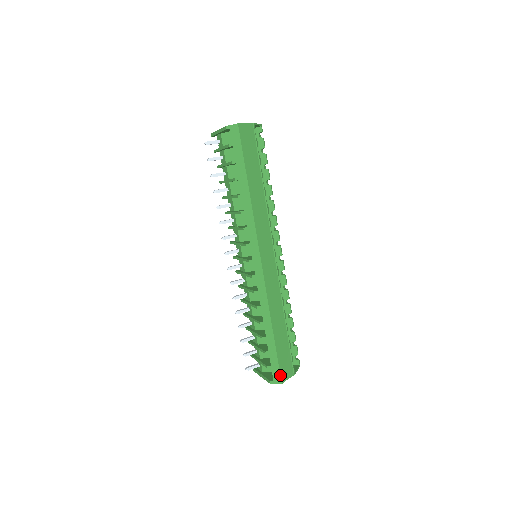
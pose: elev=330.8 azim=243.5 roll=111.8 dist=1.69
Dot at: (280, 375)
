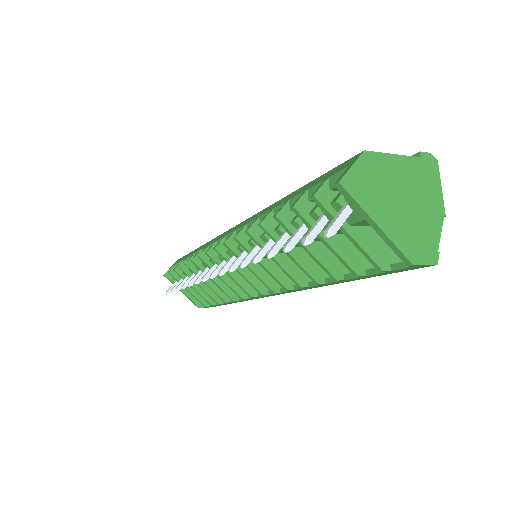
Dot at: occluded
